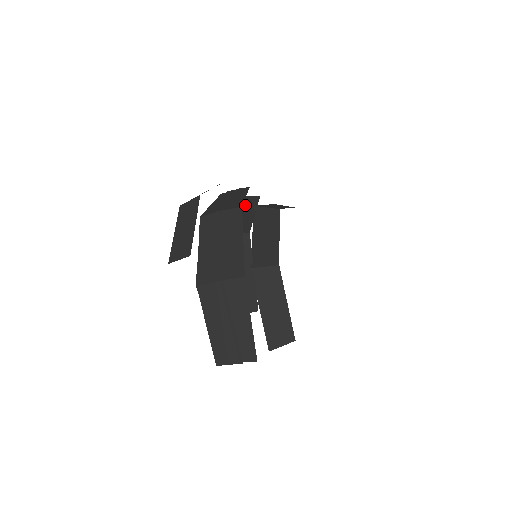
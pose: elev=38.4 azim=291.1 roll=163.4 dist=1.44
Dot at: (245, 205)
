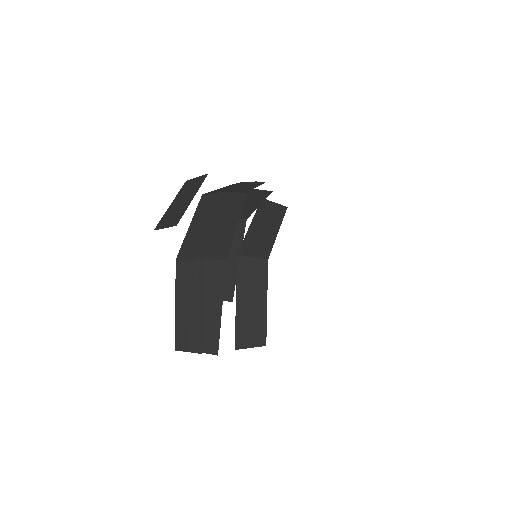
Dot at: (254, 196)
